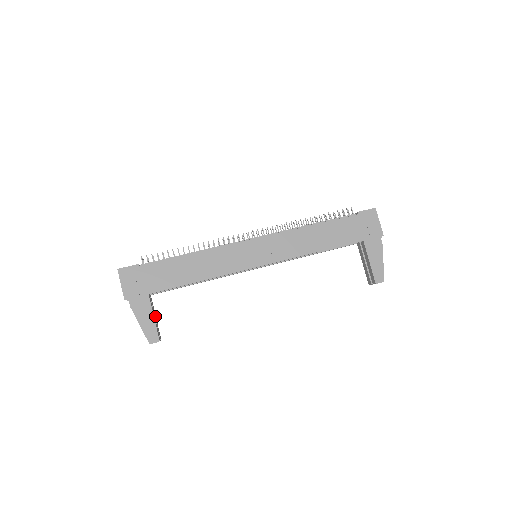
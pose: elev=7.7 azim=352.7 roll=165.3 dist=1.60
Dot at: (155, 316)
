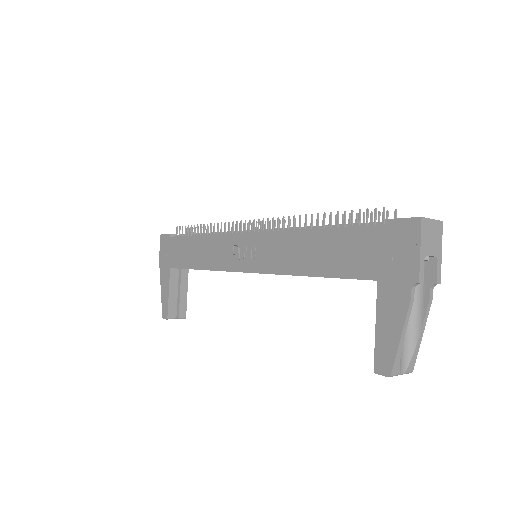
Dot at: (184, 292)
